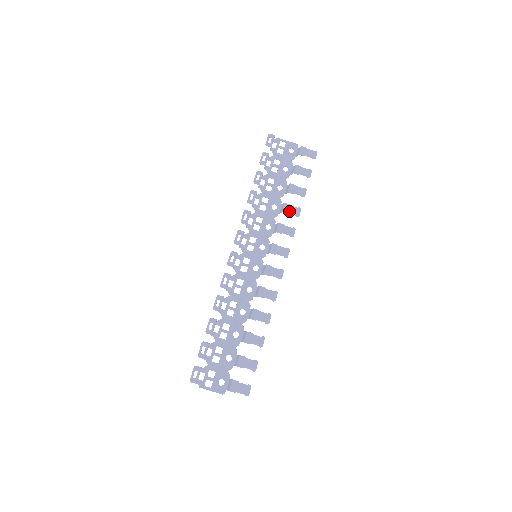
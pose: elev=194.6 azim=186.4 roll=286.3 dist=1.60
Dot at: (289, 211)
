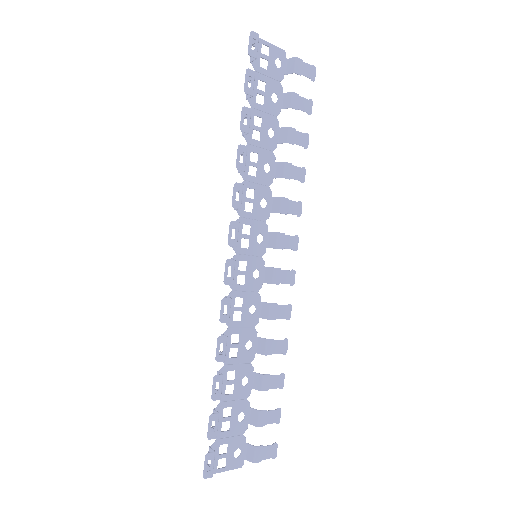
Dot at: (292, 175)
